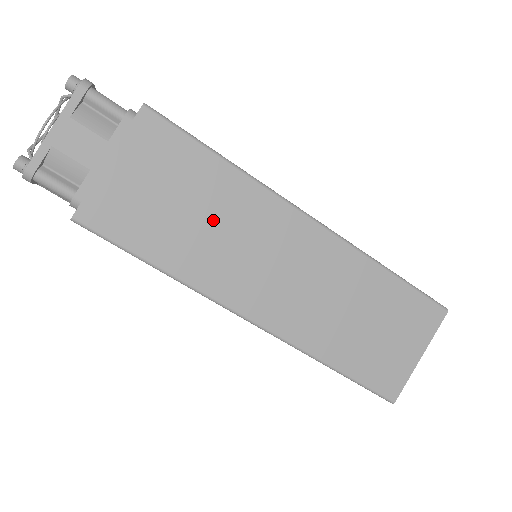
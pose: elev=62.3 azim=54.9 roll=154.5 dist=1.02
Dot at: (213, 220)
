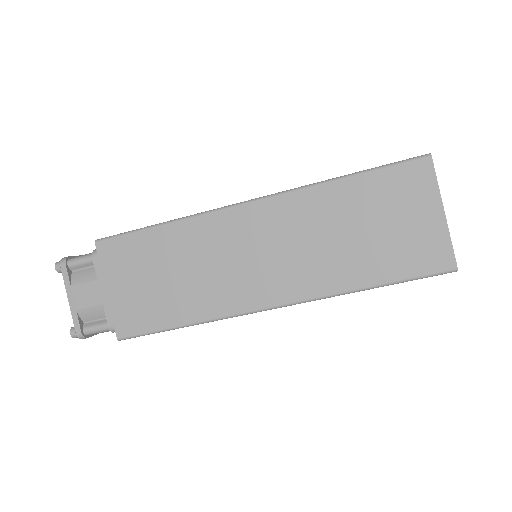
Dot at: (188, 267)
